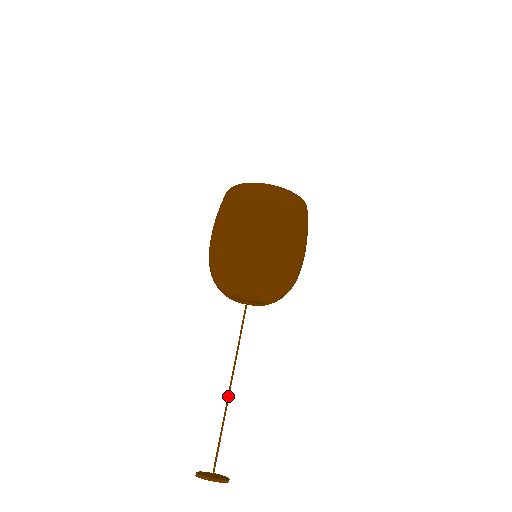
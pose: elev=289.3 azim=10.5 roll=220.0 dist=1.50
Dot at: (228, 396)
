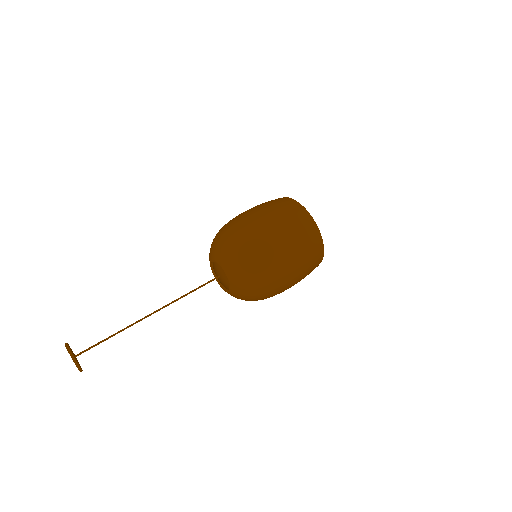
Dot at: (141, 319)
